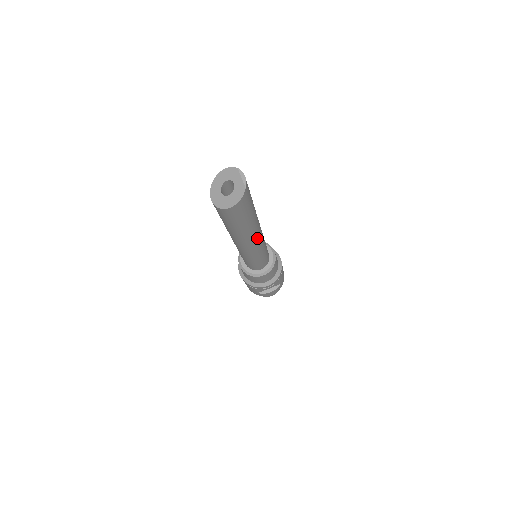
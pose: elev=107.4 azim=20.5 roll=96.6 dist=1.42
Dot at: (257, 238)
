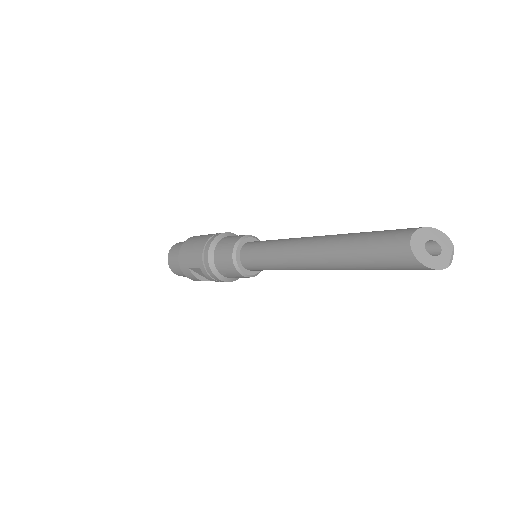
Dot at: occluded
